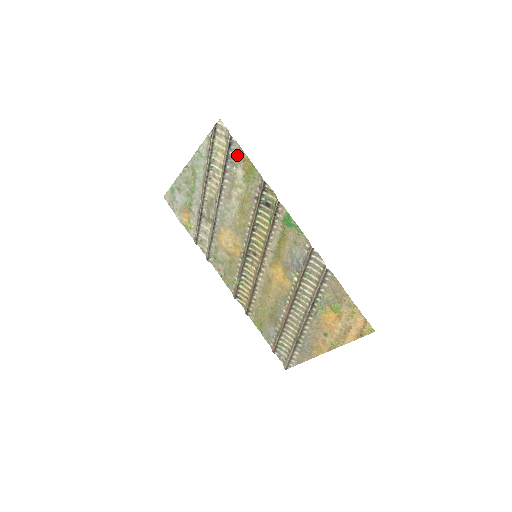
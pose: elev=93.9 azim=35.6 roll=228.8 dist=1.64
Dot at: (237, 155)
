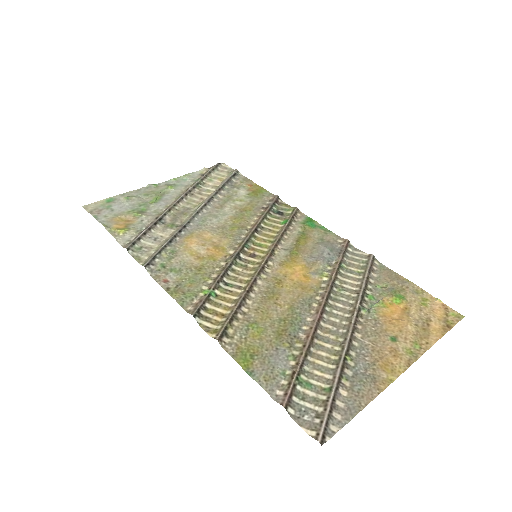
Dot at: (242, 181)
